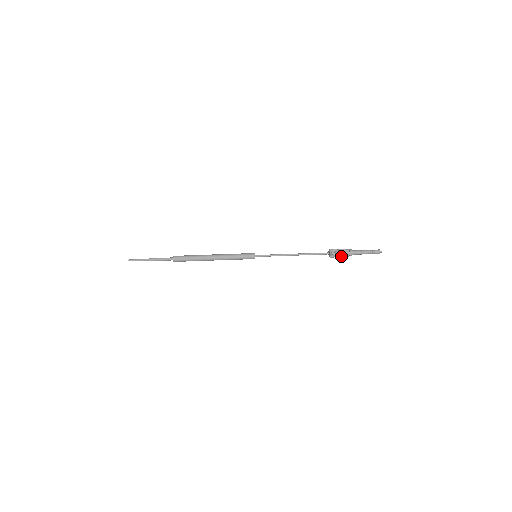
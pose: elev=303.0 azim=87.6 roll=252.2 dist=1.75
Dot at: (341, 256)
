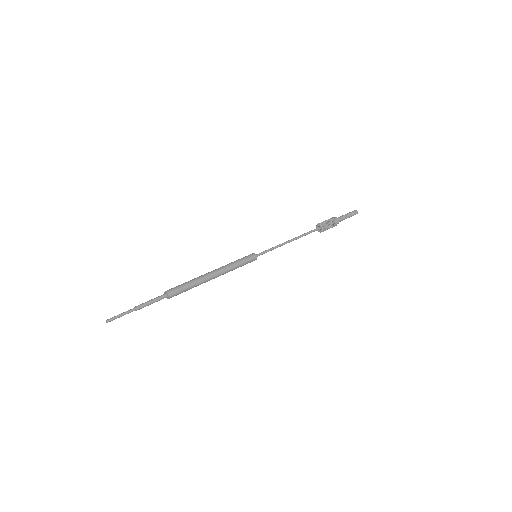
Dot at: (331, 224)
